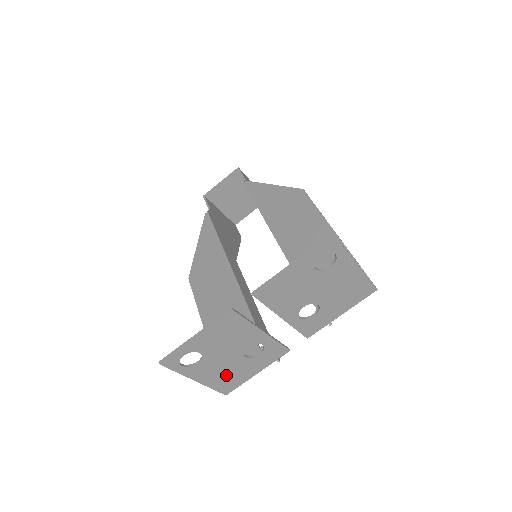
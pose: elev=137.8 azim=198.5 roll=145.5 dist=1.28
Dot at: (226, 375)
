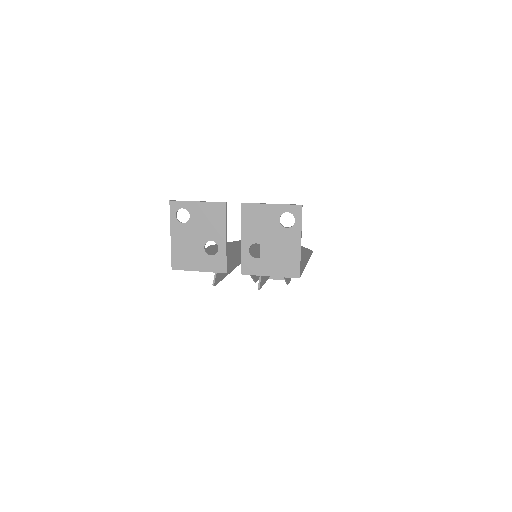
Dot at: (185, 251)
